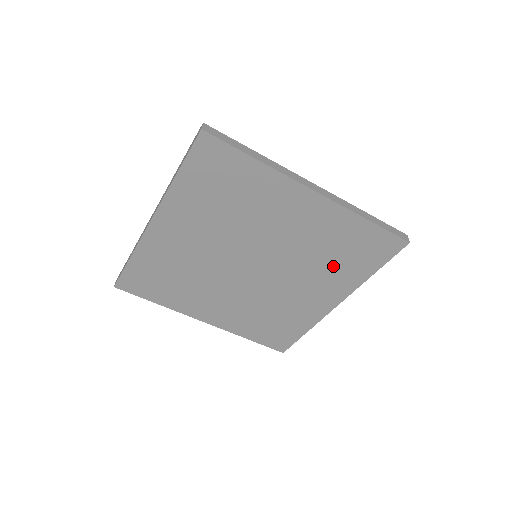
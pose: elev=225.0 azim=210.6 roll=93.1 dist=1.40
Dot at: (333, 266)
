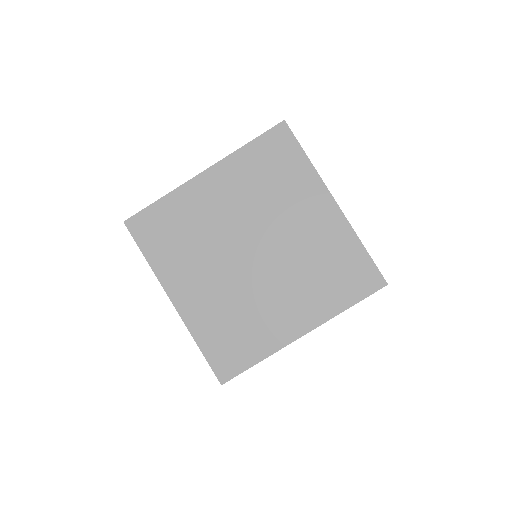
Dot at: (319, 283)
